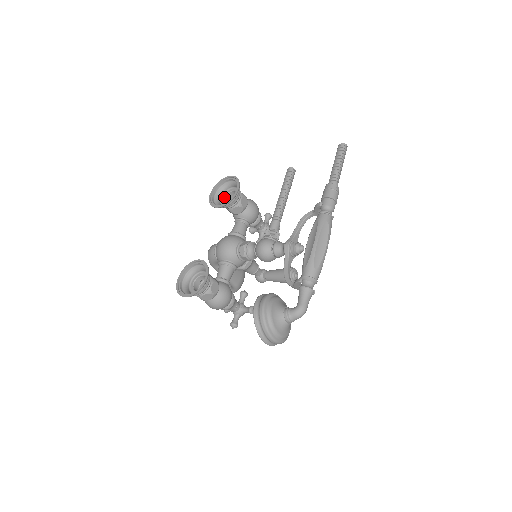
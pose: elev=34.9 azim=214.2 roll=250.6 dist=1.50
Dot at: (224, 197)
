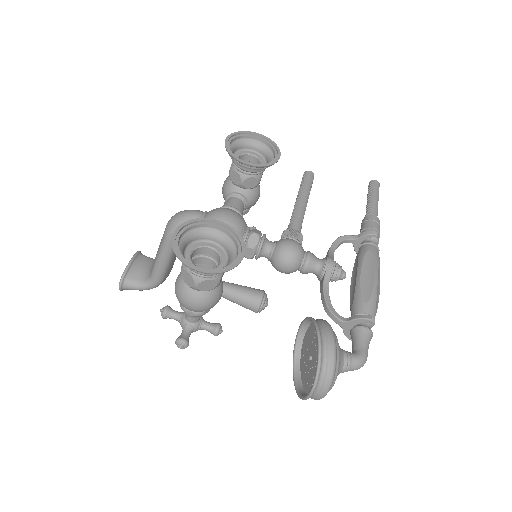
Dot at: (238, 155)
